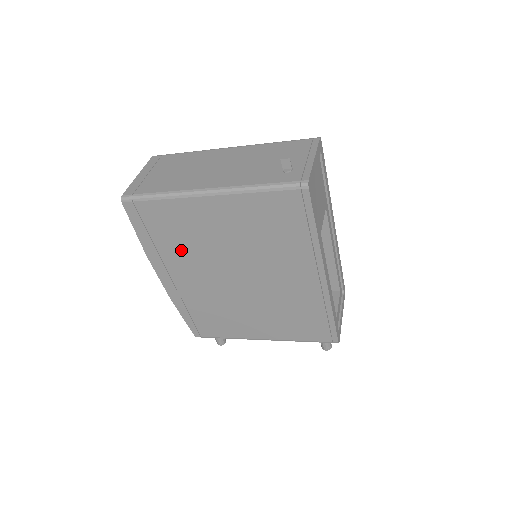
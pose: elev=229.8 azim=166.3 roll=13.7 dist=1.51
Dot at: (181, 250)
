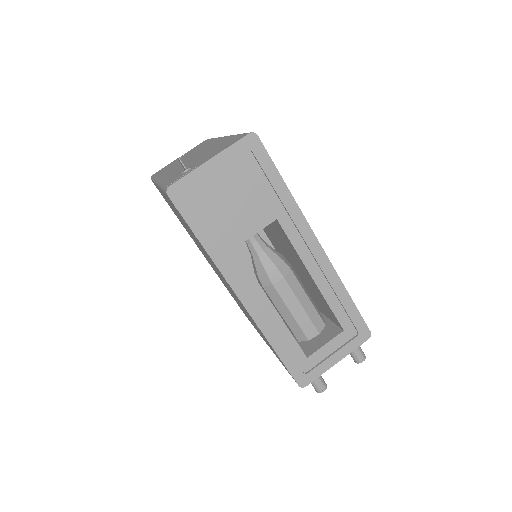
Dot at: occluded
